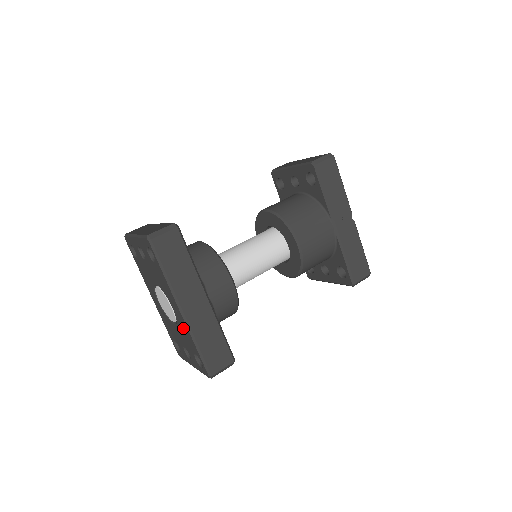
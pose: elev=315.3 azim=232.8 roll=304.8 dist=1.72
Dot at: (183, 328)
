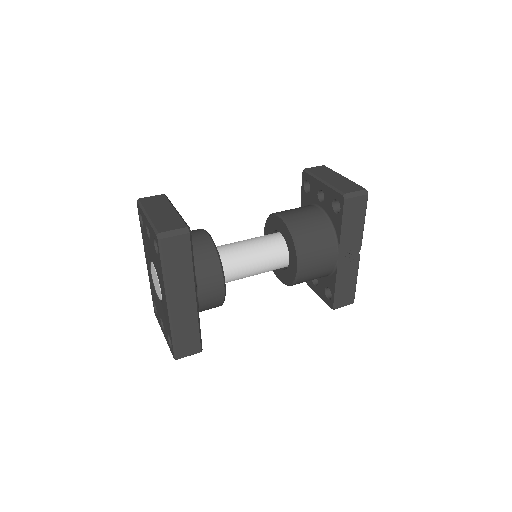
Dot at: (165, 313)
